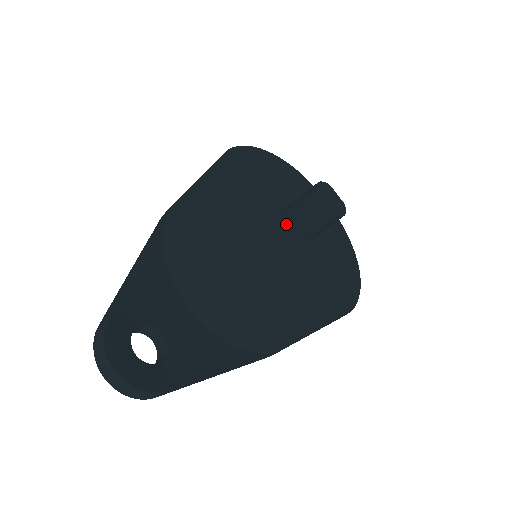
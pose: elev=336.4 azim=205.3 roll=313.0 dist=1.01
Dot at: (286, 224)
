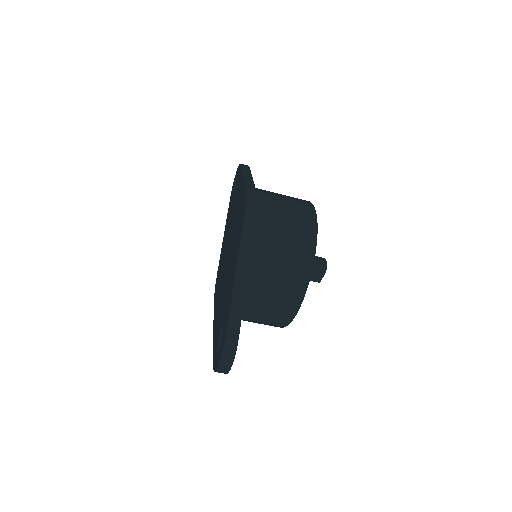
Dot at: occluded
